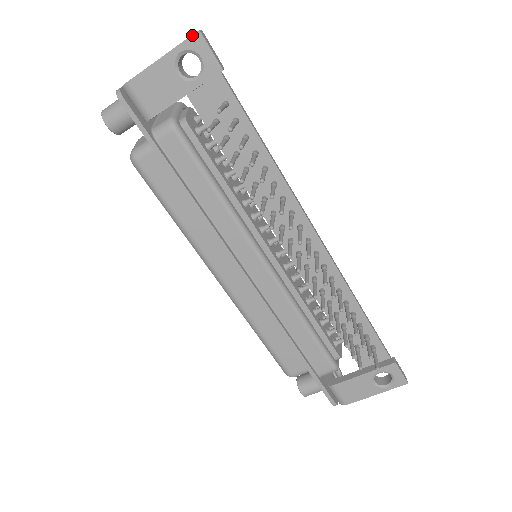
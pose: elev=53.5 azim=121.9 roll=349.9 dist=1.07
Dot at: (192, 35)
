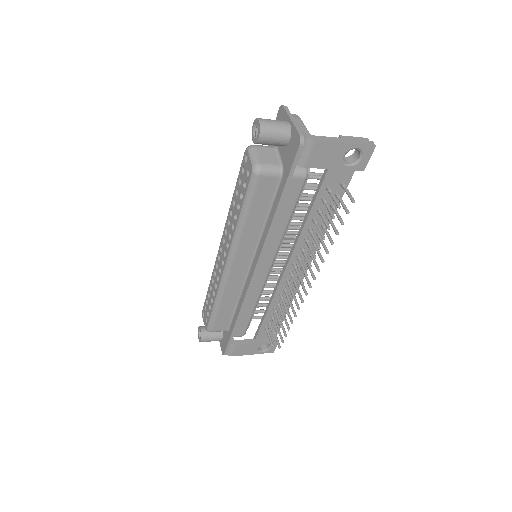
Dot at: (371, 145)
